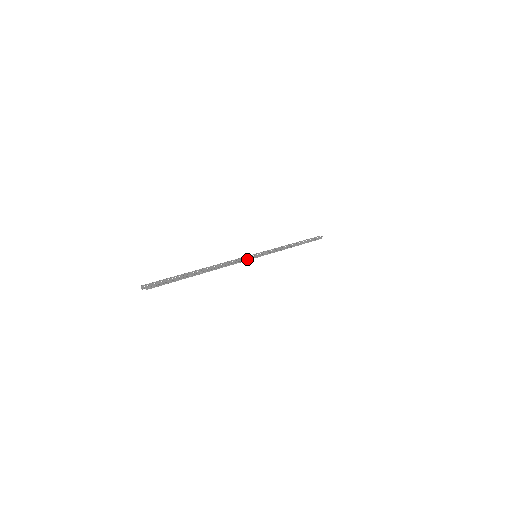
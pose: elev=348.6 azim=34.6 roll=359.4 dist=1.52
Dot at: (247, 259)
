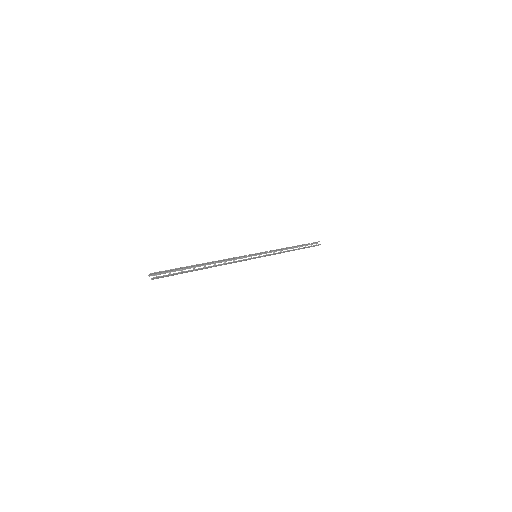
Dot at: (247, 259)
